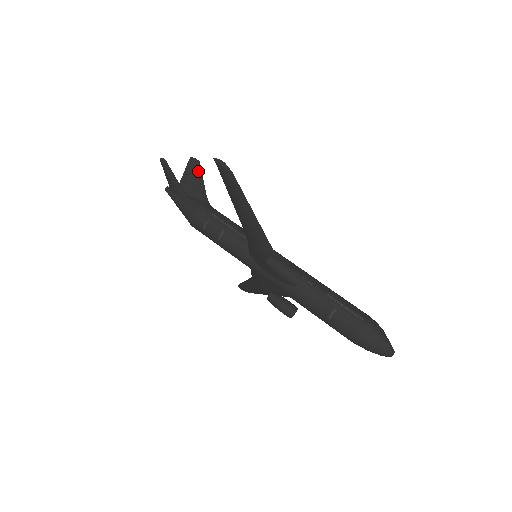
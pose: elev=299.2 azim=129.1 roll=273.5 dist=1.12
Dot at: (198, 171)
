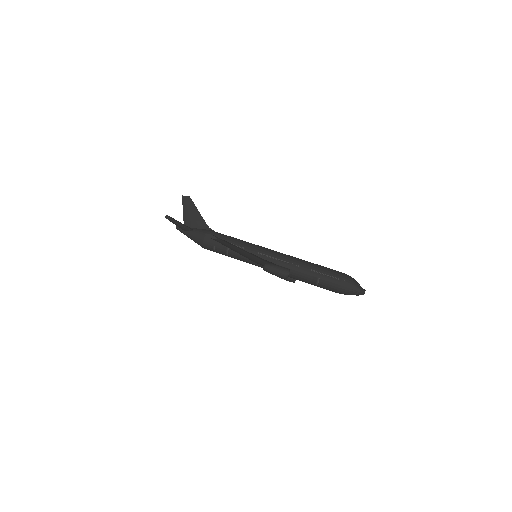
Dot at: (192, 206)
